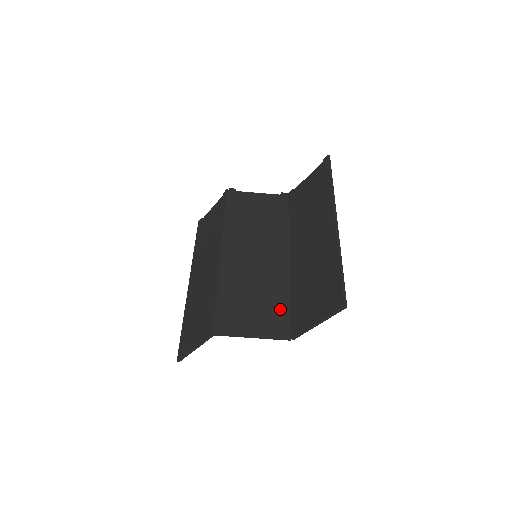
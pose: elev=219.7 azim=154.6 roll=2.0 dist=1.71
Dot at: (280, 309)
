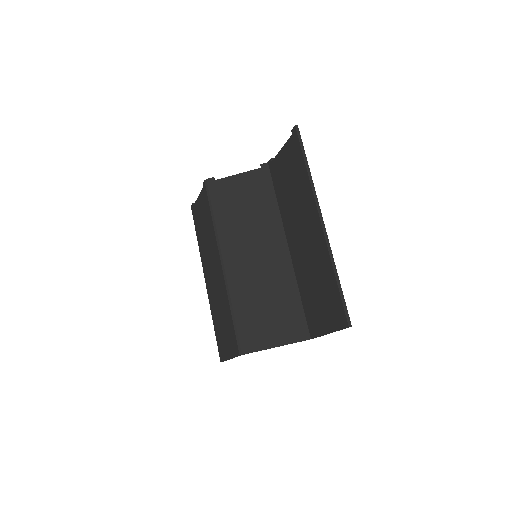
Dot at: (293, 310)
